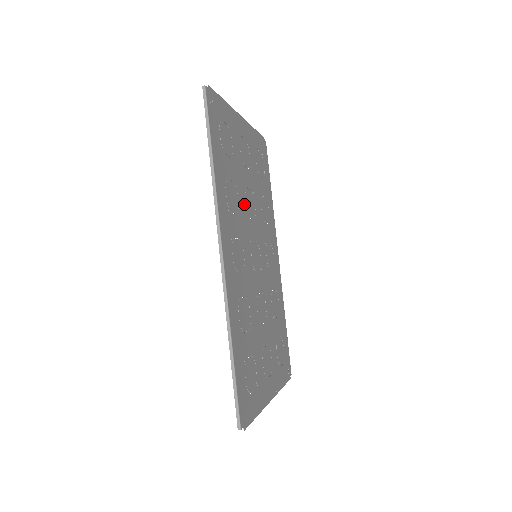
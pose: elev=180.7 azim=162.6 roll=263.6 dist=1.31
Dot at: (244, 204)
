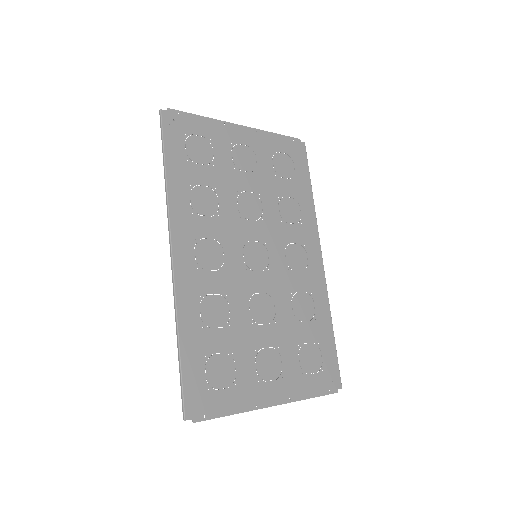
Dot at: (233, 206)
